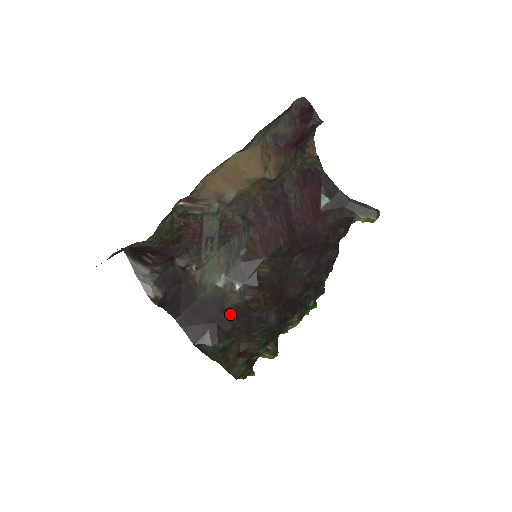
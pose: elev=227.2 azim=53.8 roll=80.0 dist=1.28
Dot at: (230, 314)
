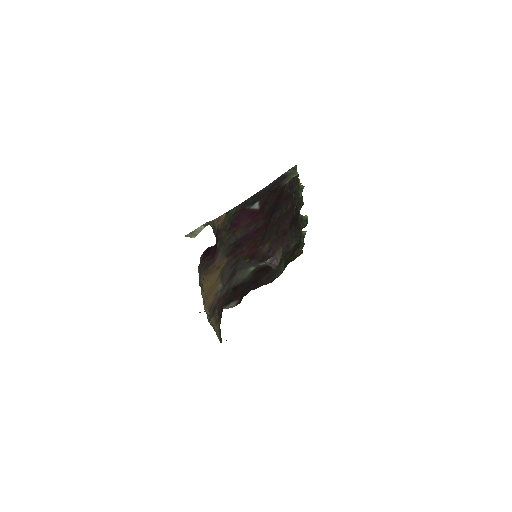
Dot at: occluded
